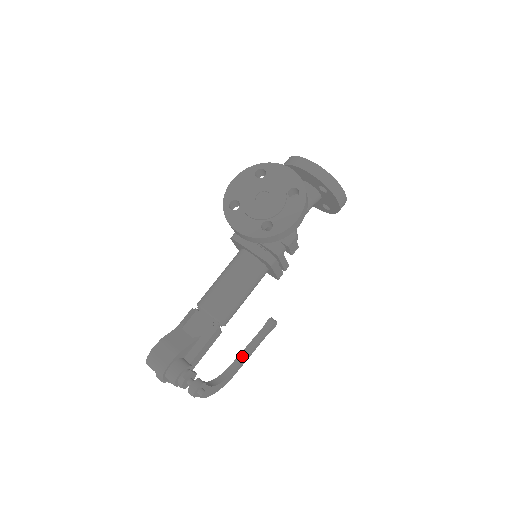
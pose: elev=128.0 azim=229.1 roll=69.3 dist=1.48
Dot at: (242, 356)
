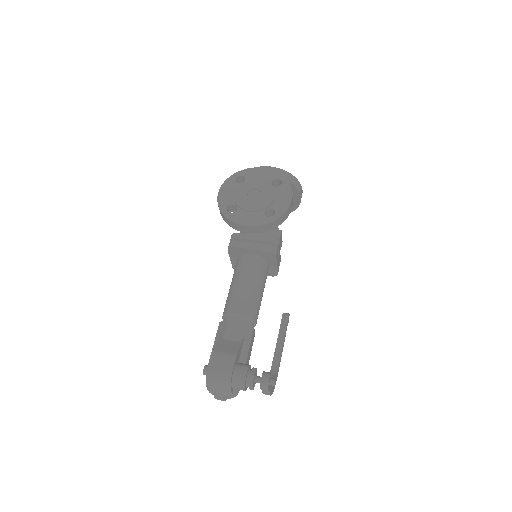
Dot at: (277, 352)
